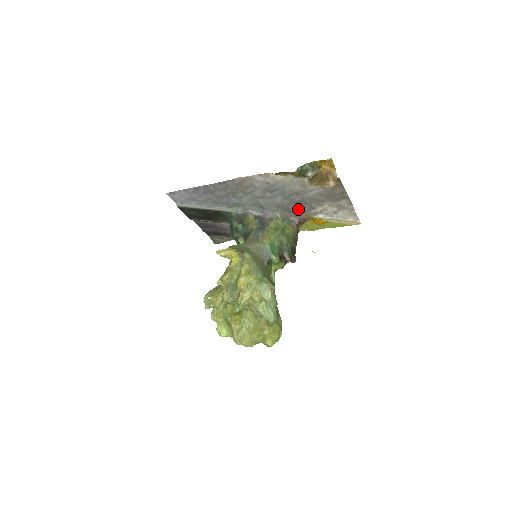
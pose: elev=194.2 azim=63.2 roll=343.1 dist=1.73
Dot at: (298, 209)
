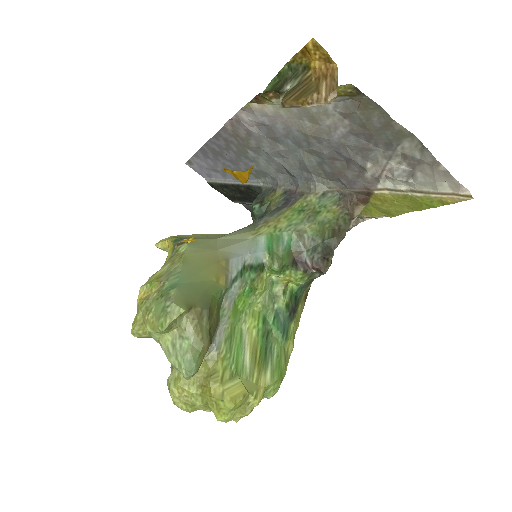
Dot at: (342, 173)
